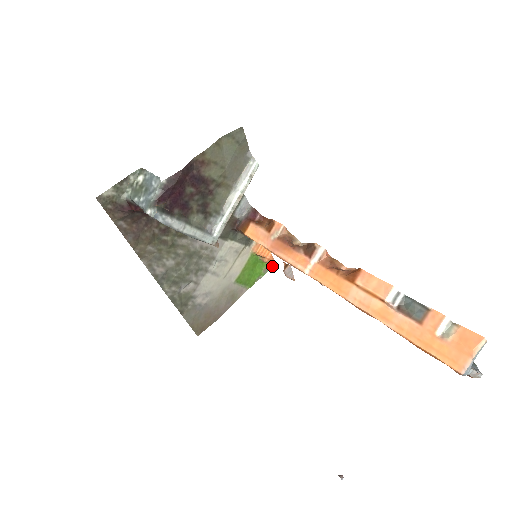
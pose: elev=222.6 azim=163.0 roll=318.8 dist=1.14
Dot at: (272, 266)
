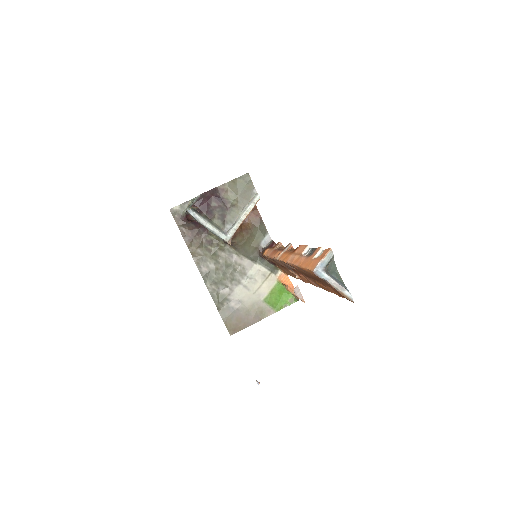
Dot at: (295, 296)
